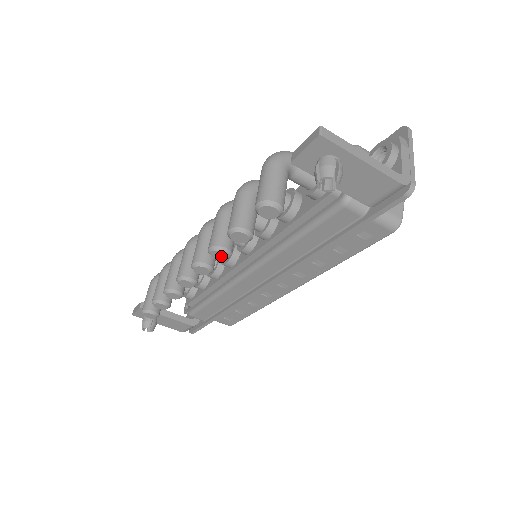
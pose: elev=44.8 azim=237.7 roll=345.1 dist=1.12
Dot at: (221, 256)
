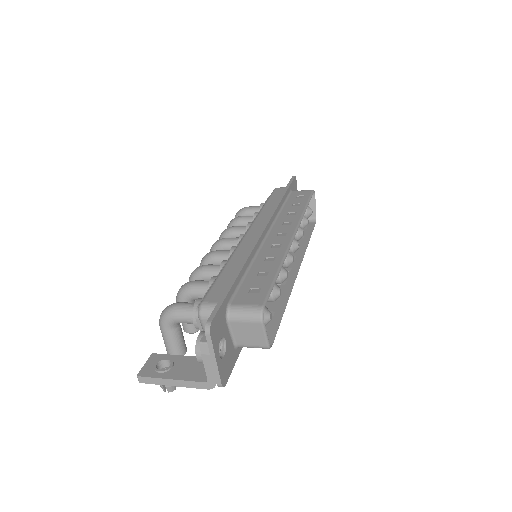
Dot at: occluded
